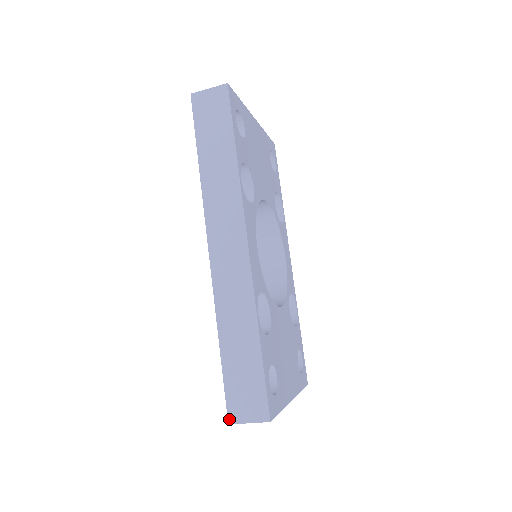
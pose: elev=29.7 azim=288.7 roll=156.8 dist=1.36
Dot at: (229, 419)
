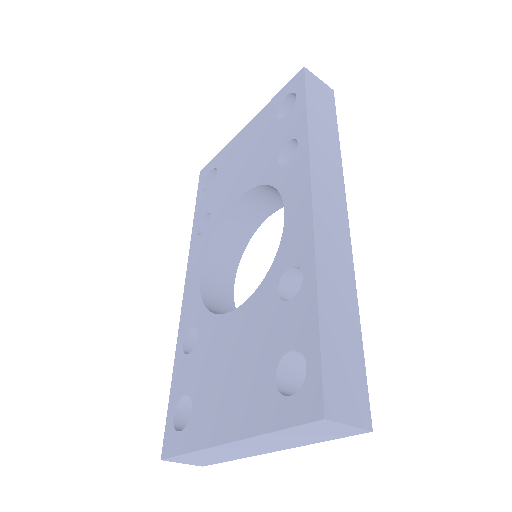
Dot at: (326, 410)
